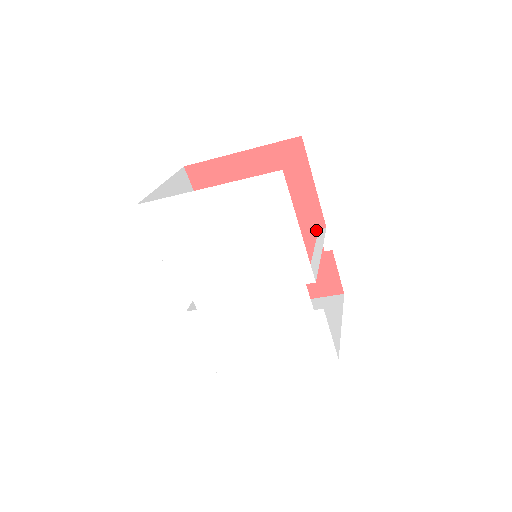
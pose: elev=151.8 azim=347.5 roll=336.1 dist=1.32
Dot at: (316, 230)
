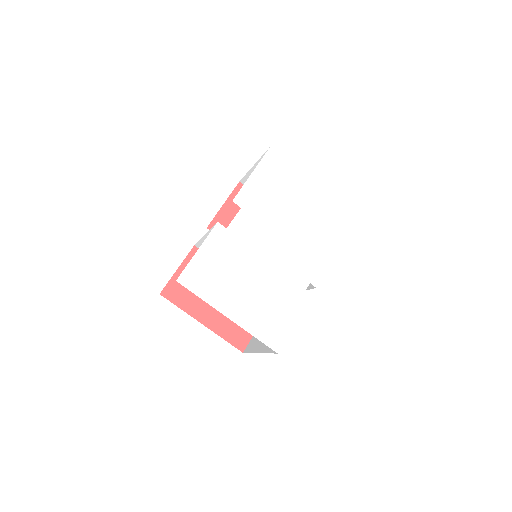
Dot at: occluded
